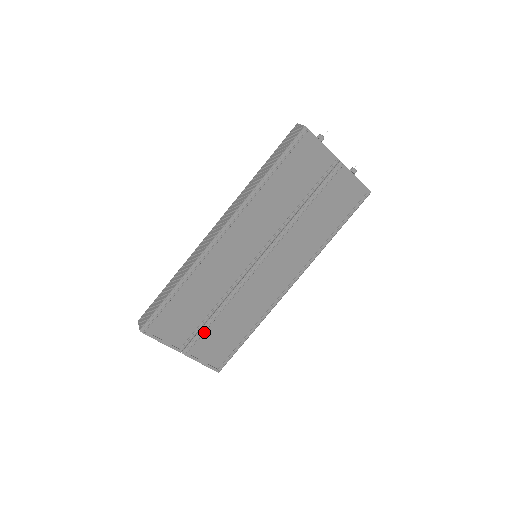
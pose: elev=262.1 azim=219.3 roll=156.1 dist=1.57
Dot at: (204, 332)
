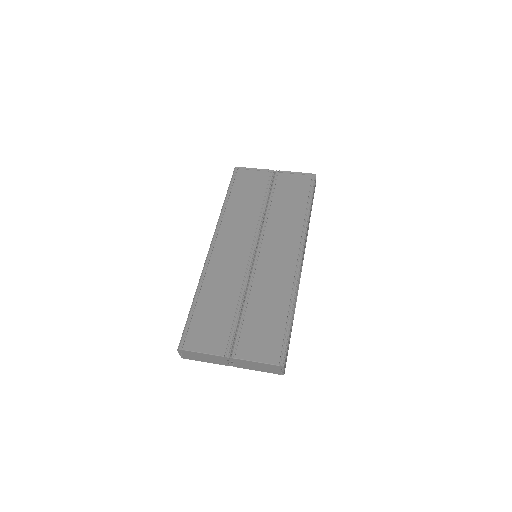
Dot at: (241, 328)
